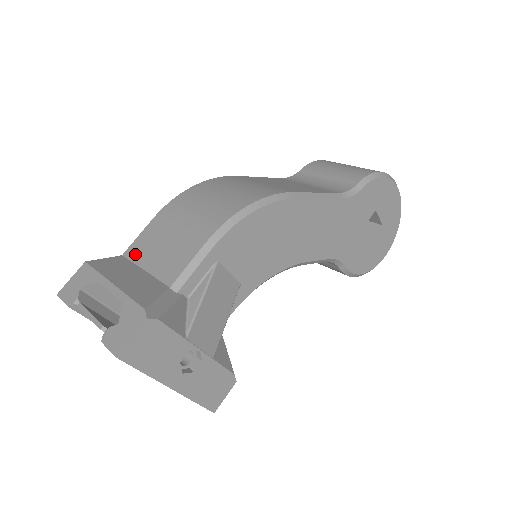
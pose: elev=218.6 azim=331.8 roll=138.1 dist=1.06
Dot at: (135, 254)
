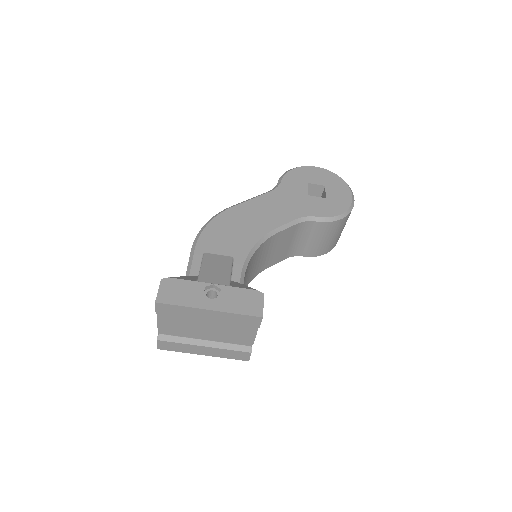
Dot at: occluded
